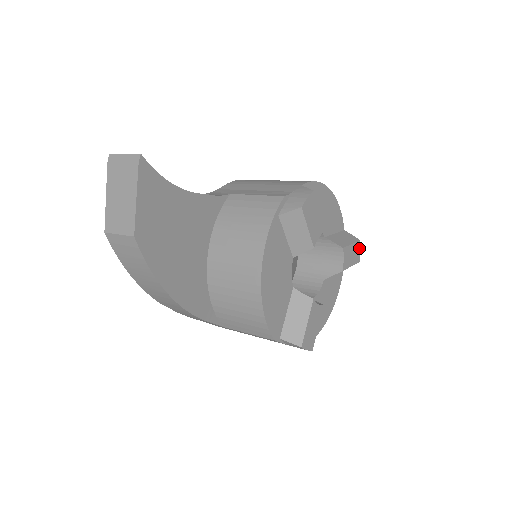
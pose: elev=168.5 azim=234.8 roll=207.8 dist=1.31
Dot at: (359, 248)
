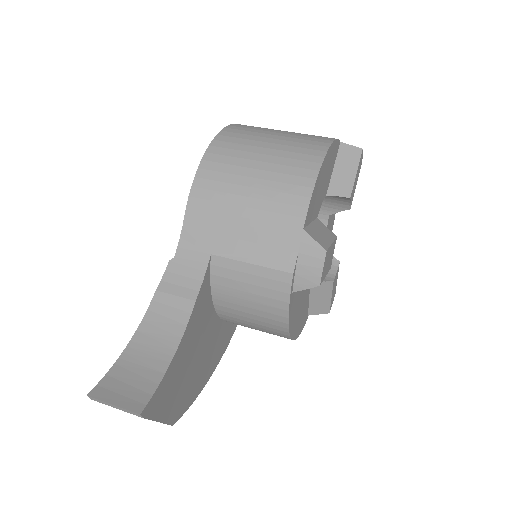
Dot at: (361, 156)
